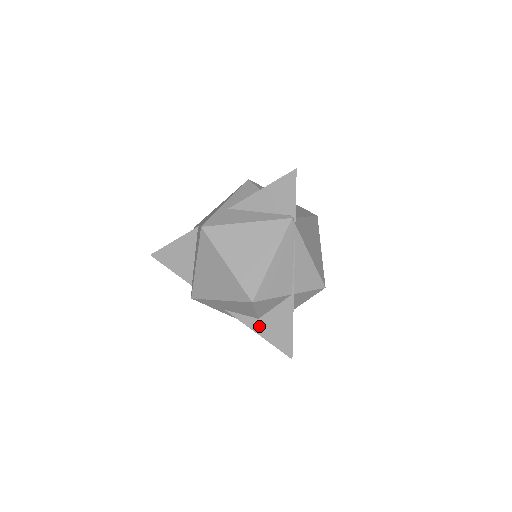
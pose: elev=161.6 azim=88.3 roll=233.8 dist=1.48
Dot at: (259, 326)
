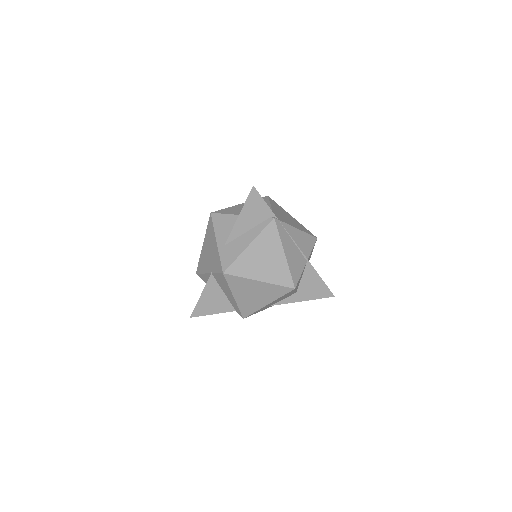
Dot at: (300, 296)
